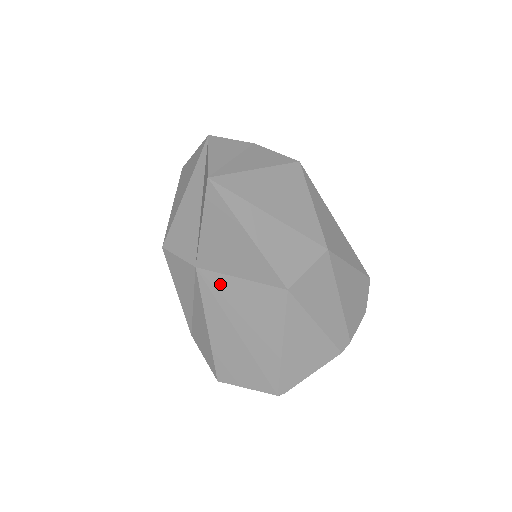
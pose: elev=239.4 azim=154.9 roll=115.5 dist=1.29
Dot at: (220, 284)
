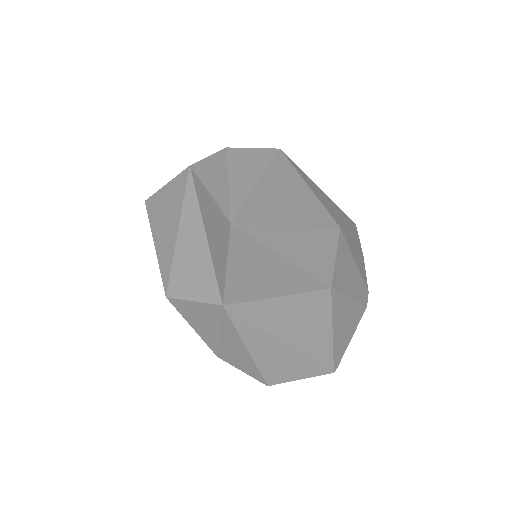
Dot at: (255, 310)
